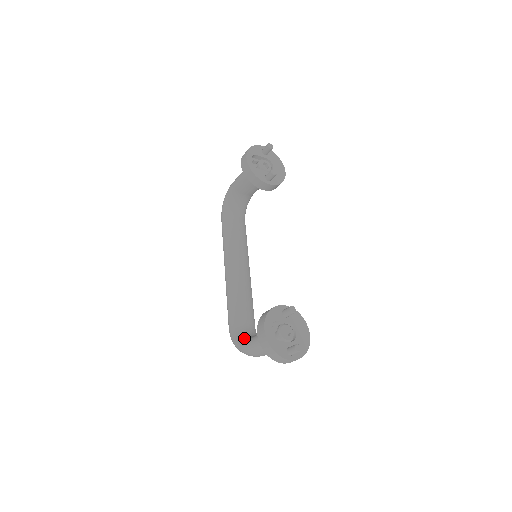
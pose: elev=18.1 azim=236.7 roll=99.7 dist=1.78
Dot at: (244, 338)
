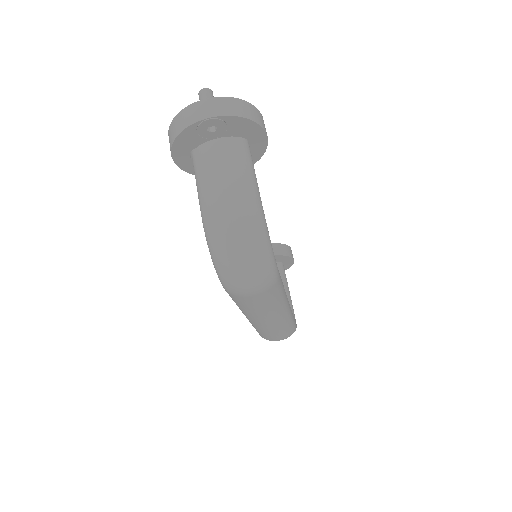
Dot at: occluded
